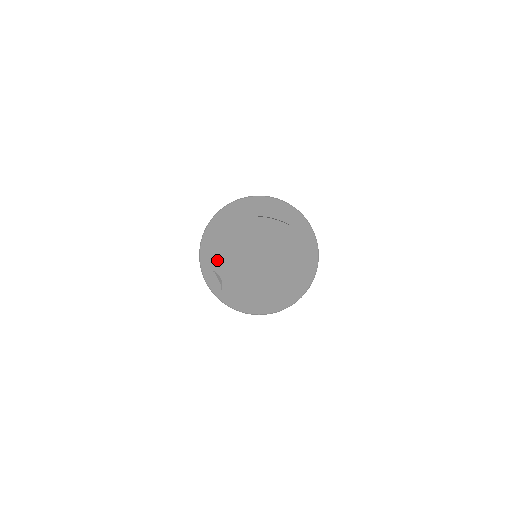
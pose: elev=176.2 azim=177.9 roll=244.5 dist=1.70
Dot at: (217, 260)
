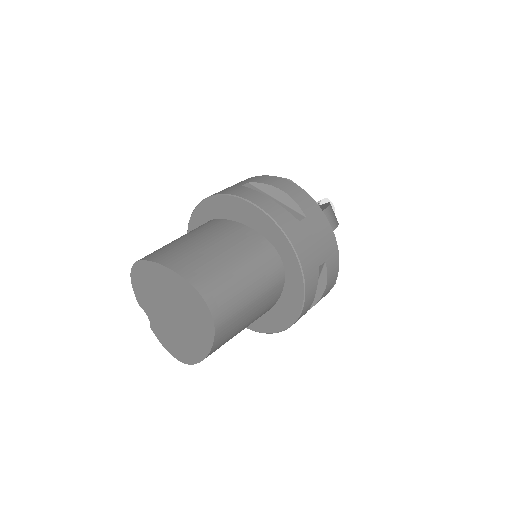
Dot at: (140, 297)
